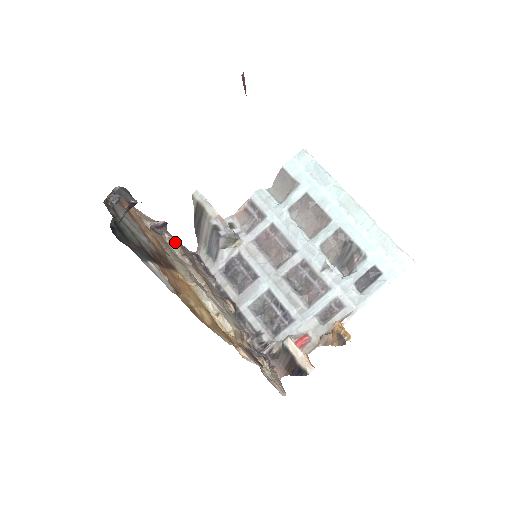
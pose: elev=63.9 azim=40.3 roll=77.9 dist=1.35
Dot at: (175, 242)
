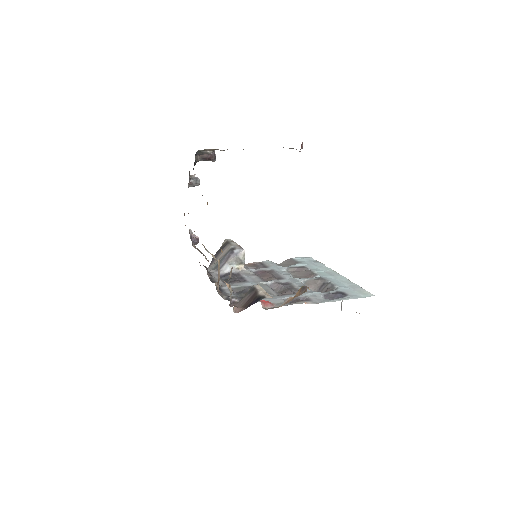
Dot at: occluded
